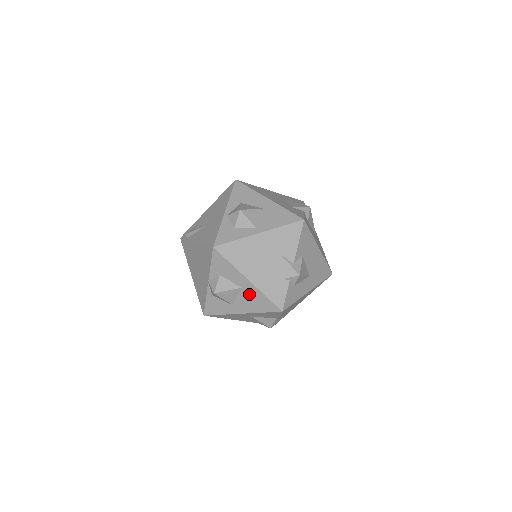
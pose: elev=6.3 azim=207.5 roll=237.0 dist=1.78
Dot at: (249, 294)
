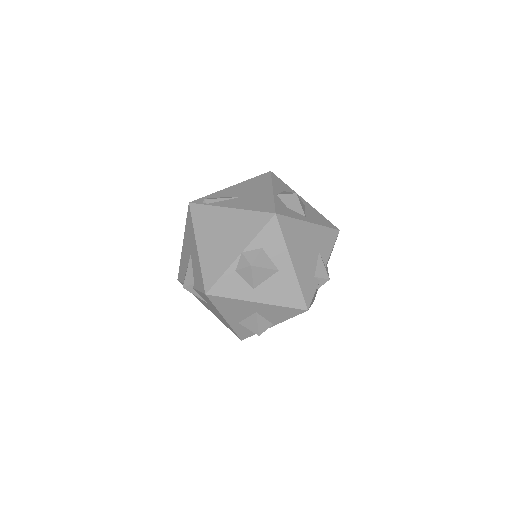
Dot at: (283, 280)
